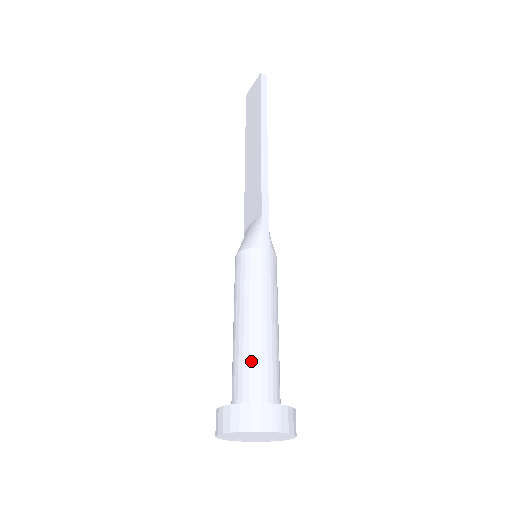
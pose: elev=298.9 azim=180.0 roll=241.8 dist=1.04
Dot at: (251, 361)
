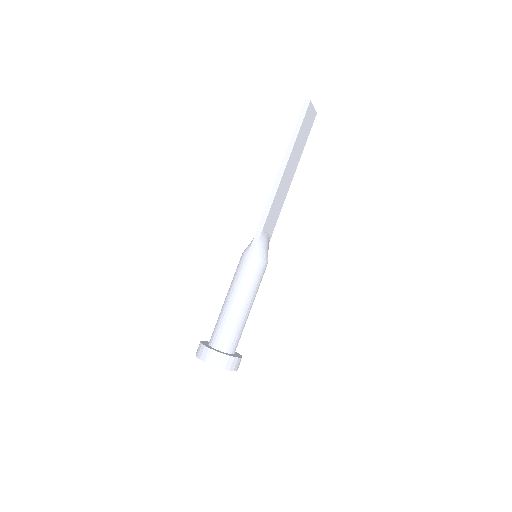
Dot at: (218, 322)
